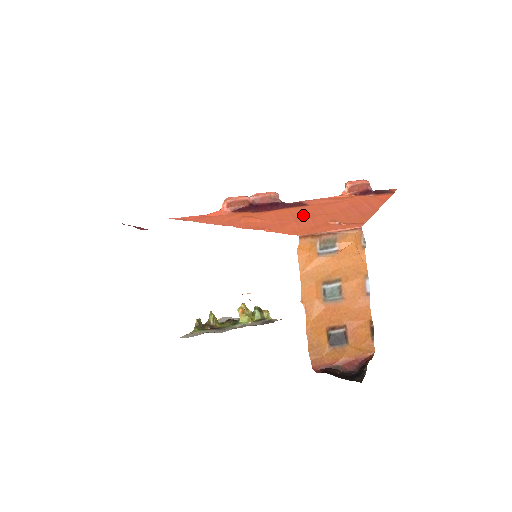
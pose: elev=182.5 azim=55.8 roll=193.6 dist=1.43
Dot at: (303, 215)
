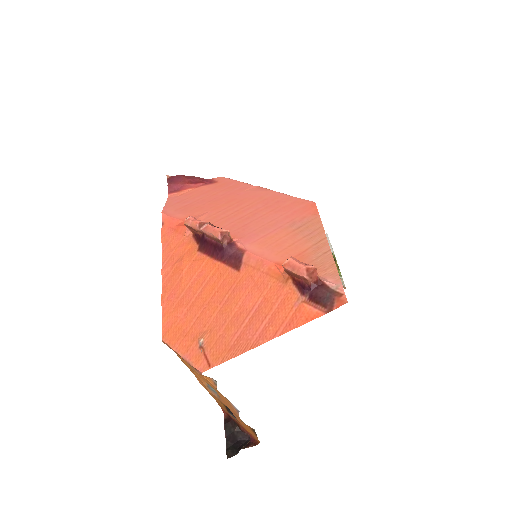
Dot at: (208, 295)
